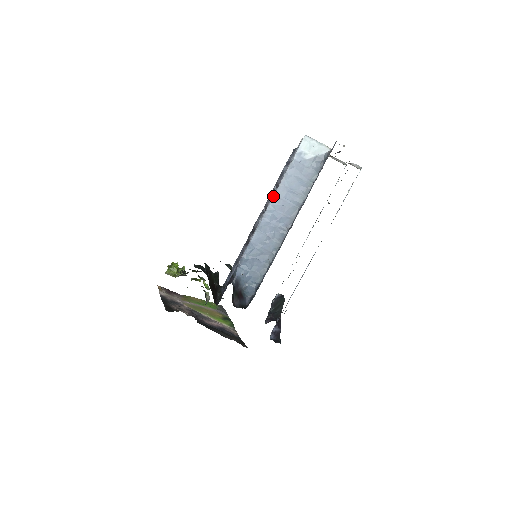
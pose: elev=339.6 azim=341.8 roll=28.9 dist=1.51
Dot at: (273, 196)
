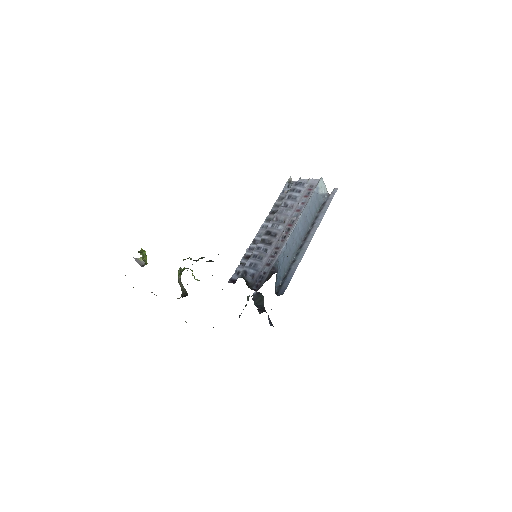
Dot at: (302, 212)
